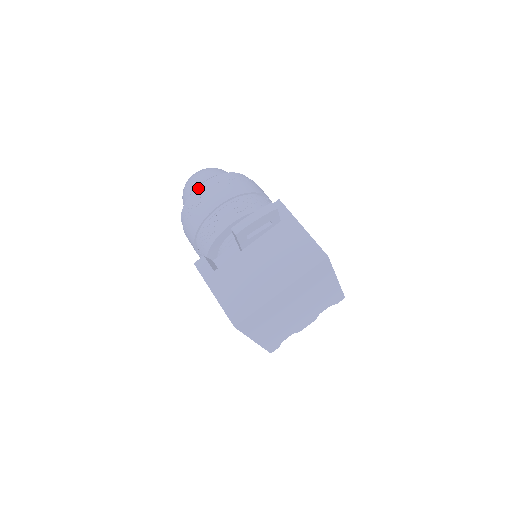
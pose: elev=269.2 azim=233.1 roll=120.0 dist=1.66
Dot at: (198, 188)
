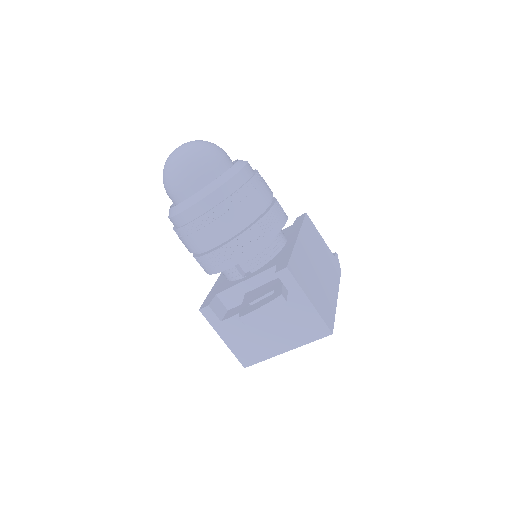
Dot at: (187, 211)
